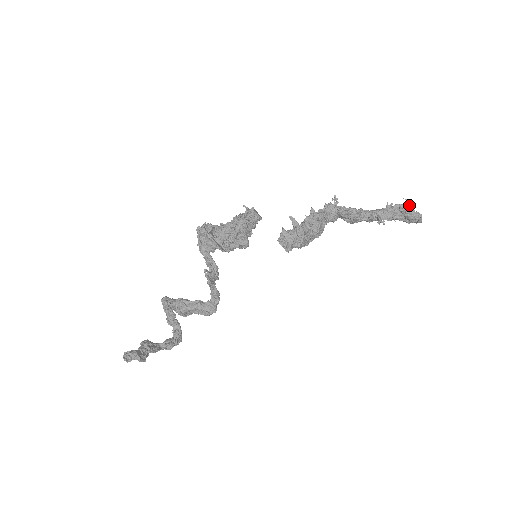
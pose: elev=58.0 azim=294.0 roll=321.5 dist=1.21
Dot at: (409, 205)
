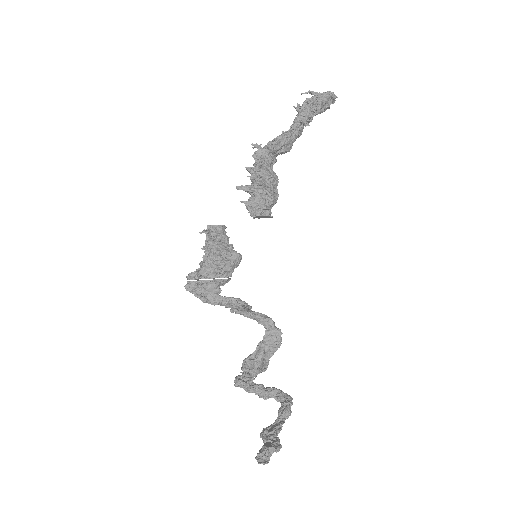
Dot at: (311, 94)
